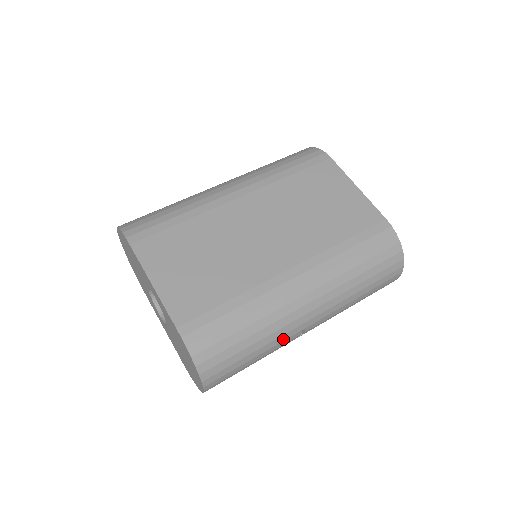
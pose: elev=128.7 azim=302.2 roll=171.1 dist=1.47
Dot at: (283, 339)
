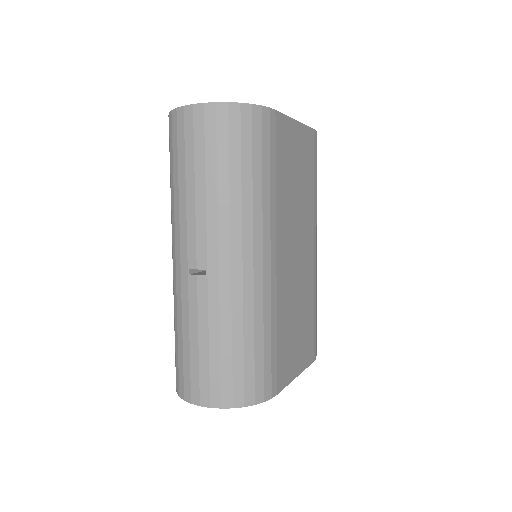
Dot at: occluded
